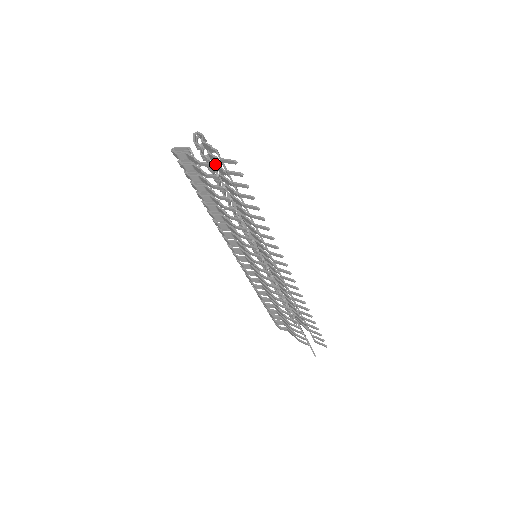
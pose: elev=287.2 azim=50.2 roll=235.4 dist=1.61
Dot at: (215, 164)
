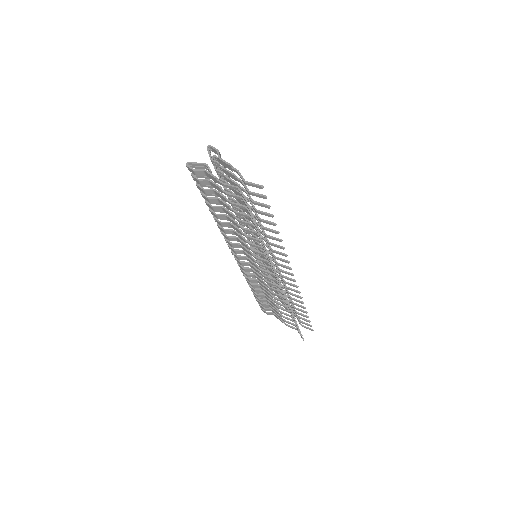
Dot at: (229, 178)
